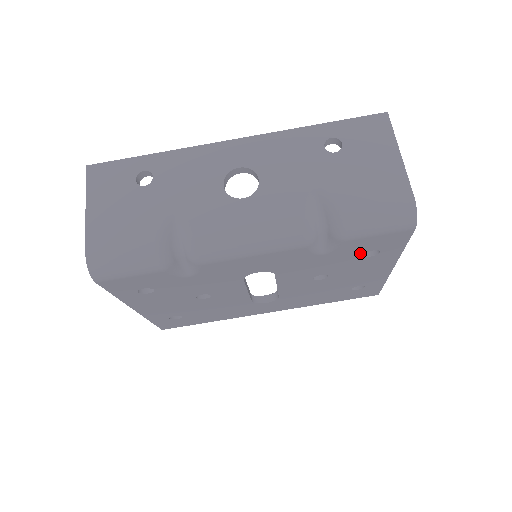
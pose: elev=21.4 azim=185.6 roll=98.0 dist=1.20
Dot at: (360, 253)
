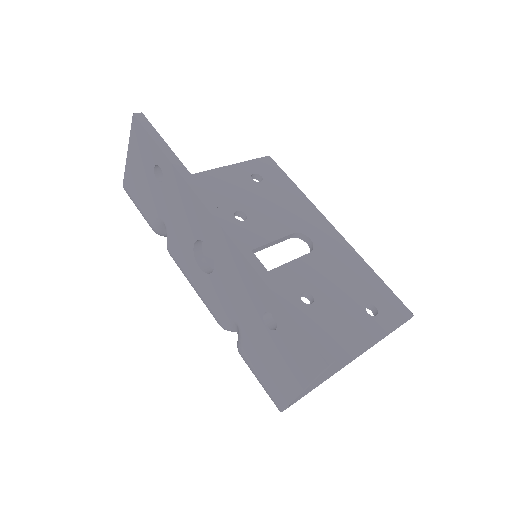
Dot at: occluded
